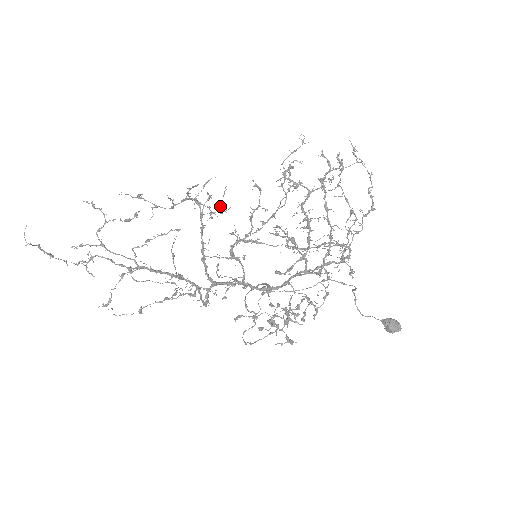
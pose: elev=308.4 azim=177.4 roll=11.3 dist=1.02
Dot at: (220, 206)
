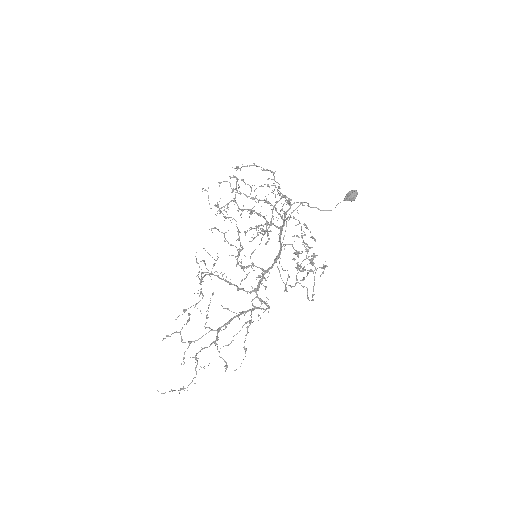
Dot at: occluded
